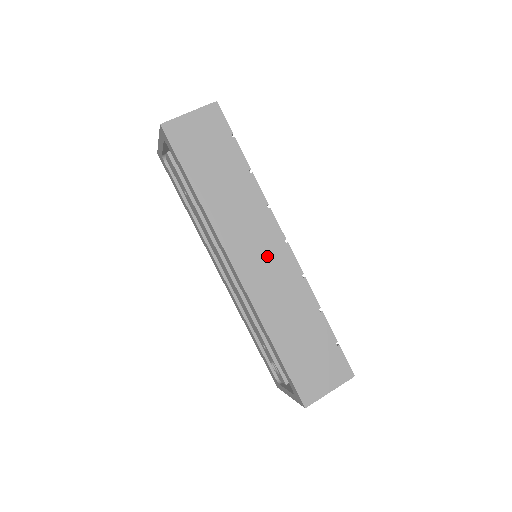
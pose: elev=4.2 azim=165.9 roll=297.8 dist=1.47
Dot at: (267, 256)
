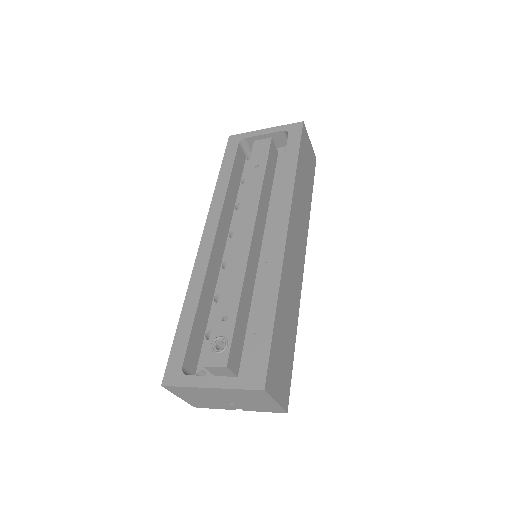
Dot at: (298, 254)
